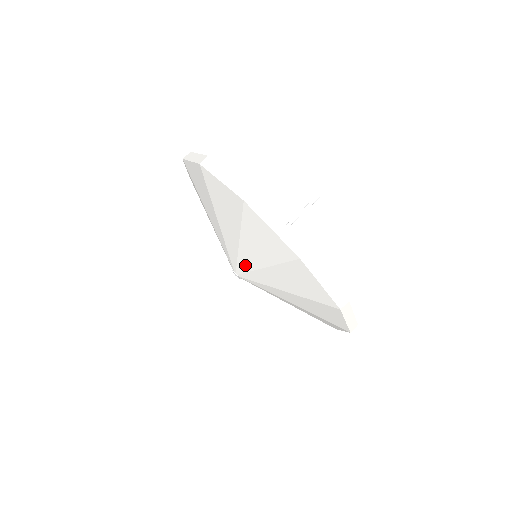
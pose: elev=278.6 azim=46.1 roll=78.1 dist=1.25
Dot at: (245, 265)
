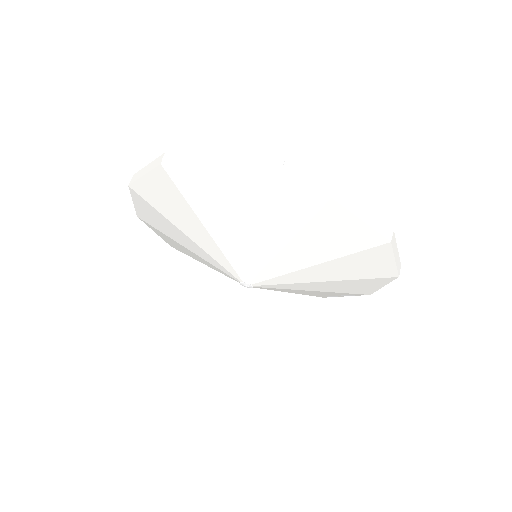
Dot at: (235, 256)
